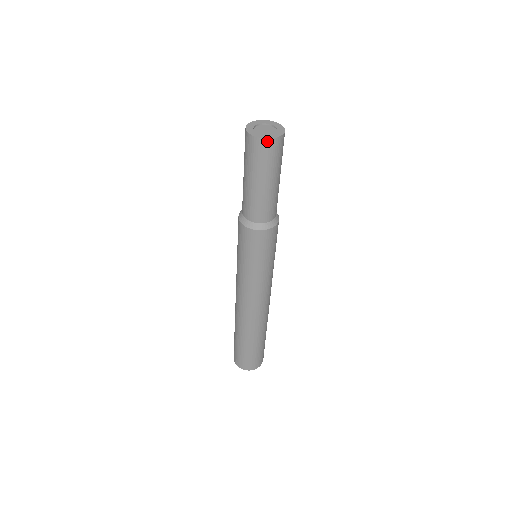
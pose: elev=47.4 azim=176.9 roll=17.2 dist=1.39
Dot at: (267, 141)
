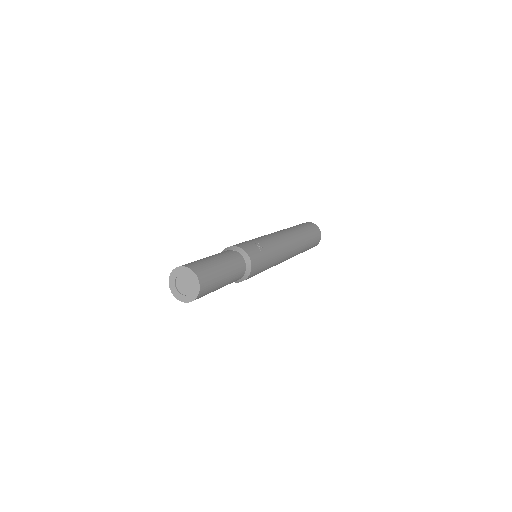
Dot at: (174, 293)
